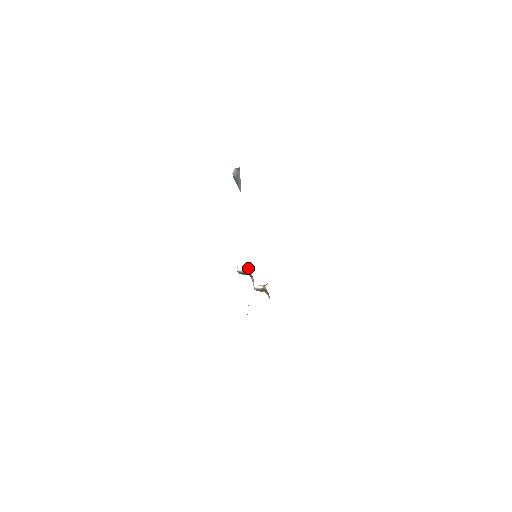
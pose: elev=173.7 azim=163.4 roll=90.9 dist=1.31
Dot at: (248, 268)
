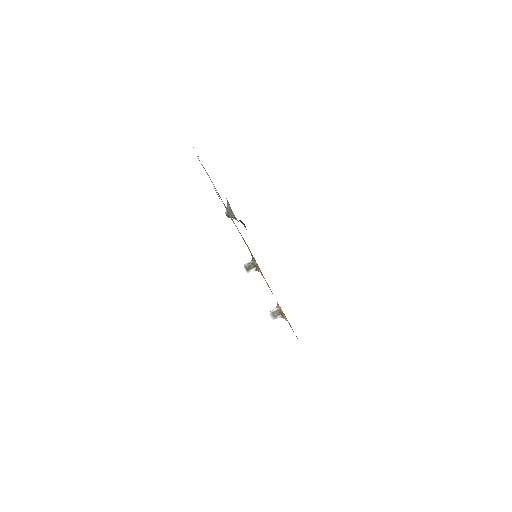
Dot at: (252, 259)
